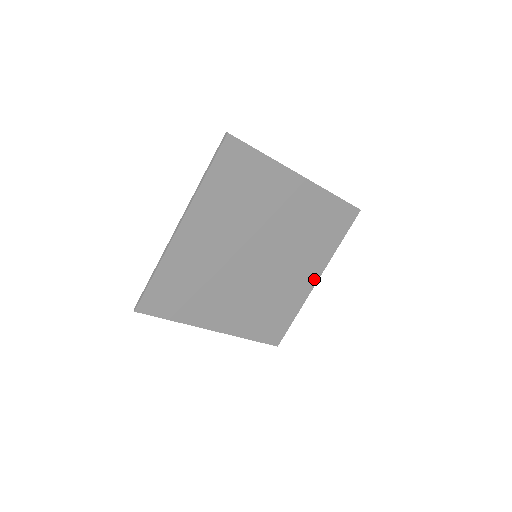
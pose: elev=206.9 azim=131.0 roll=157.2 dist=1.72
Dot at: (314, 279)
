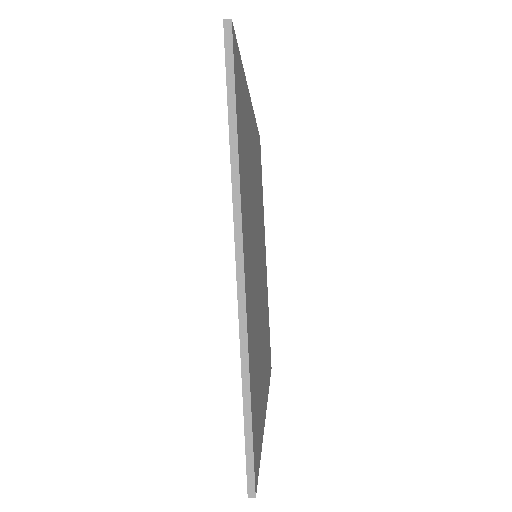
Dot at: (265, 254)
